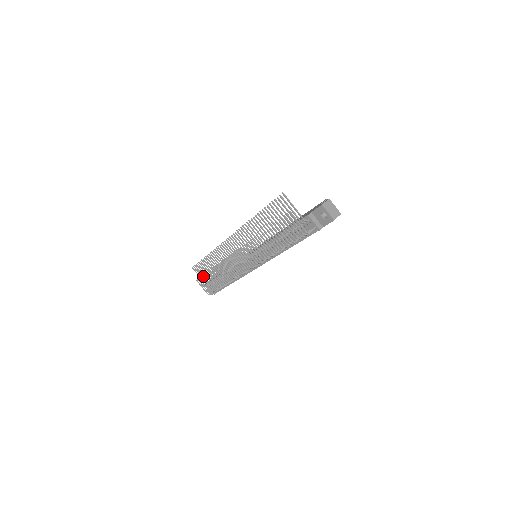
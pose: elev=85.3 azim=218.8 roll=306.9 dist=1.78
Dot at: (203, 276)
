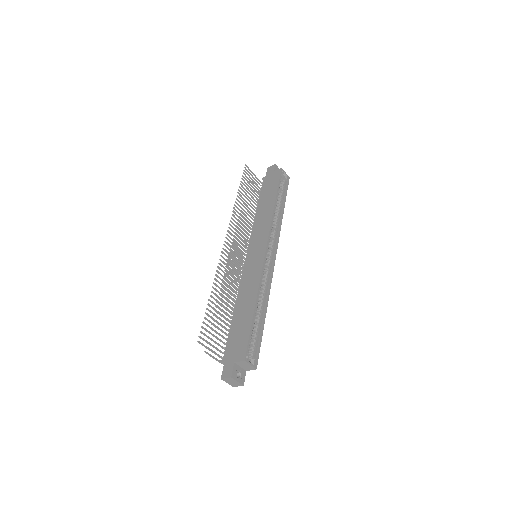
Dot at: occluded
